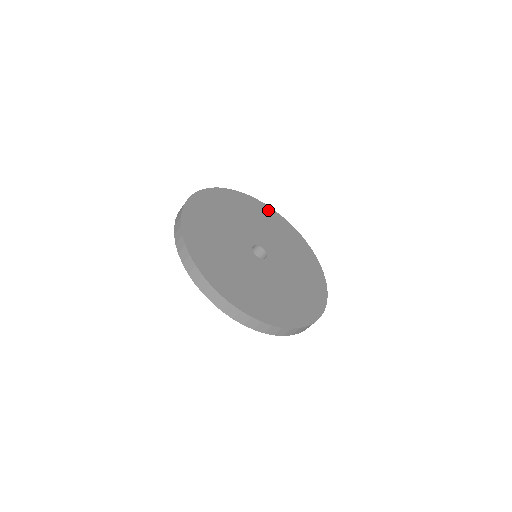
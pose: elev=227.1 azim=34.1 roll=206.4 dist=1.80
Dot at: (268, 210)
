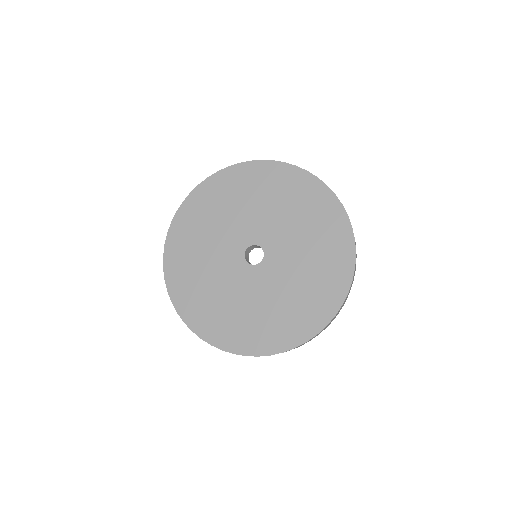
Dot at: (191, 204)
